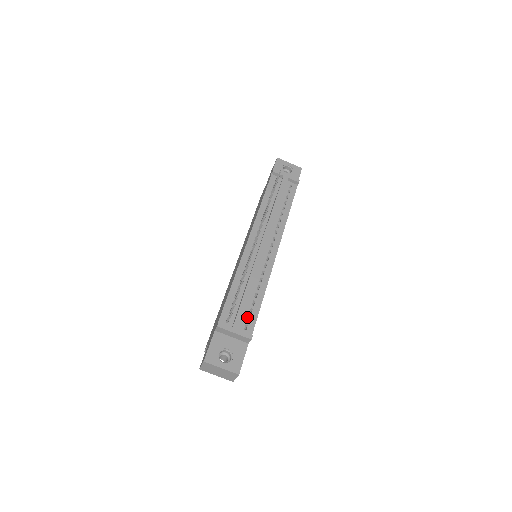
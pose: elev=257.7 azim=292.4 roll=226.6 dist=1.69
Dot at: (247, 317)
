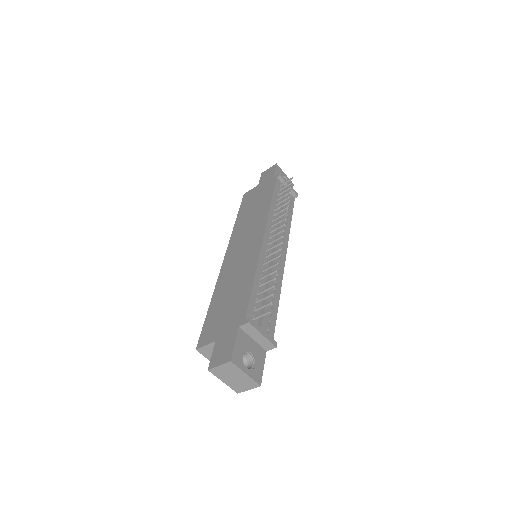
Dot at: occluded
